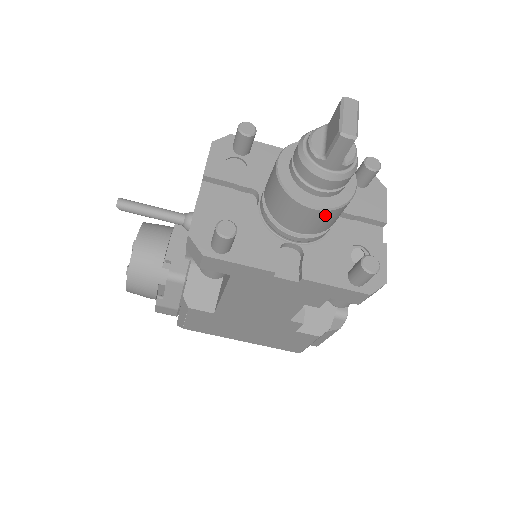
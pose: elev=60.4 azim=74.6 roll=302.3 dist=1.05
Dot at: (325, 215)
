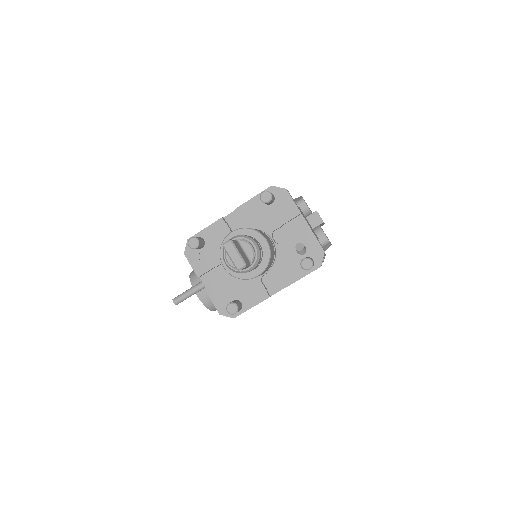
Dot at: occluded
